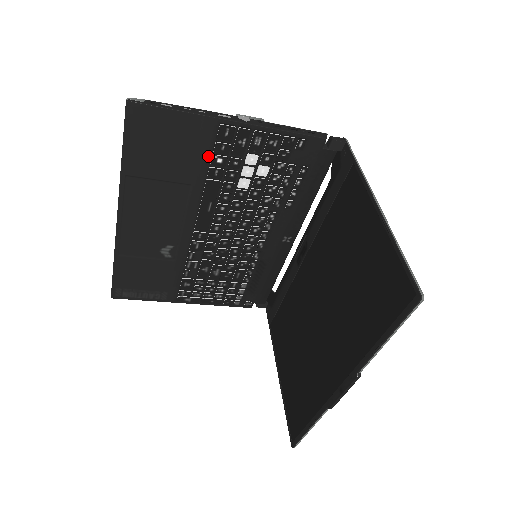
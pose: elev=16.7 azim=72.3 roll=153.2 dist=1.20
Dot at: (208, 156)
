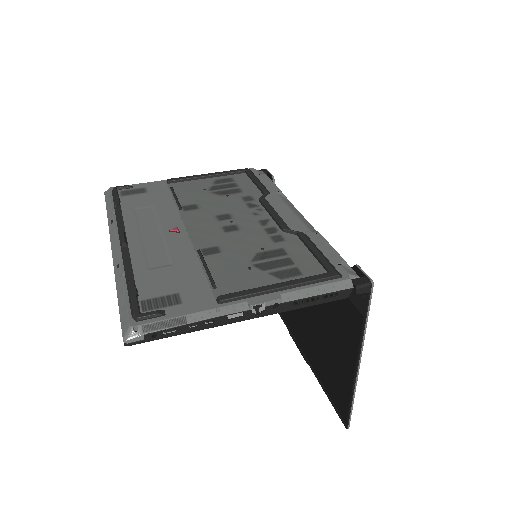
Dot at: occluded
